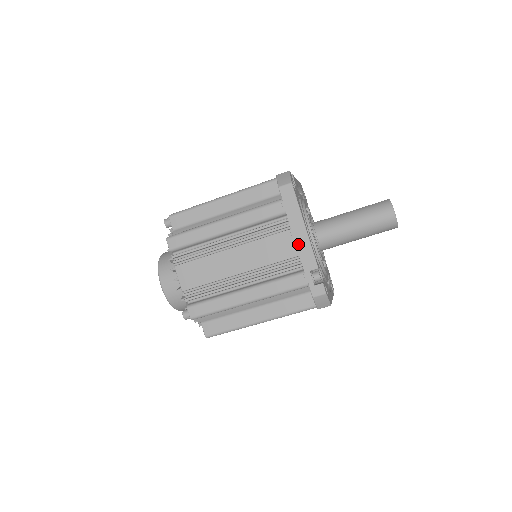
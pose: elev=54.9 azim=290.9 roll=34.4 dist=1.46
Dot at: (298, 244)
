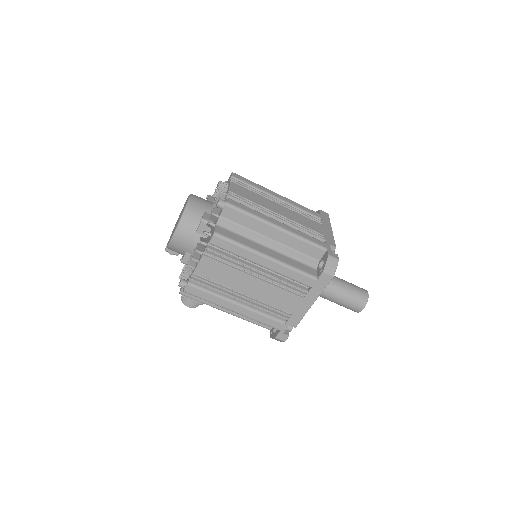
Dot at: (325, 232)
